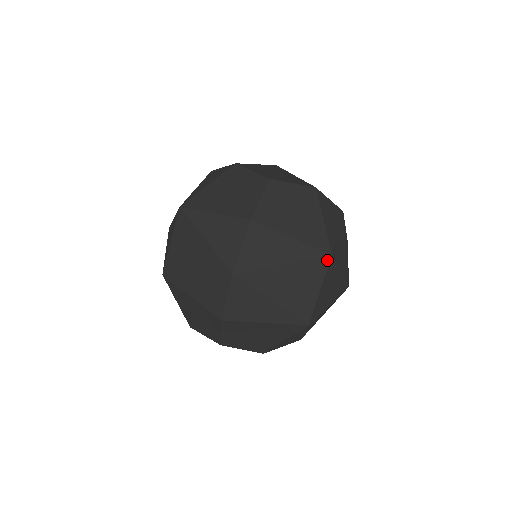
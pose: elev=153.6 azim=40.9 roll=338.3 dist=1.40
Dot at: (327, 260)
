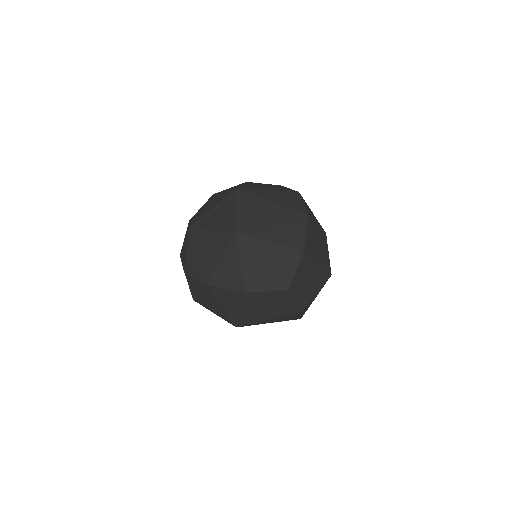
Dot at: occluded
